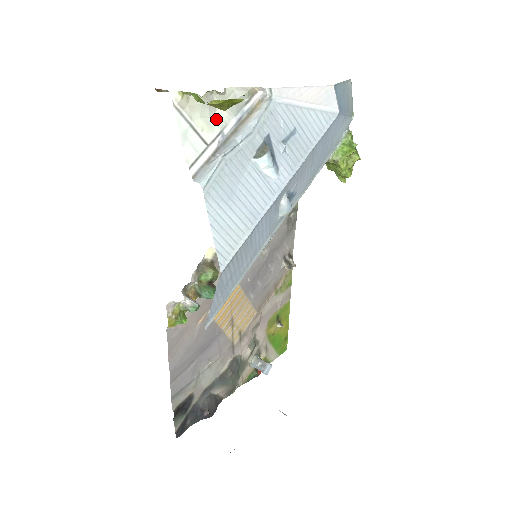
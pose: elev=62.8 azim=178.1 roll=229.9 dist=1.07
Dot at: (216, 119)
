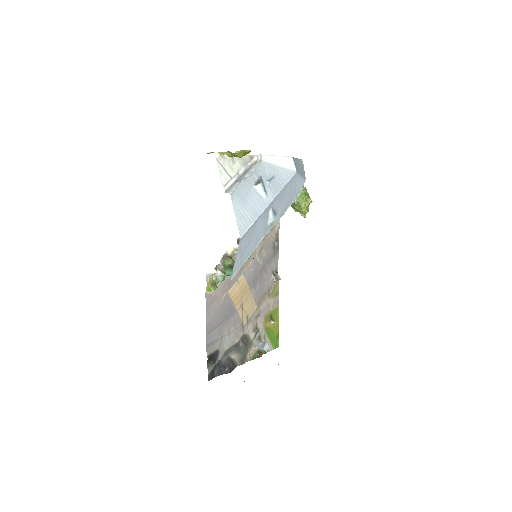
Dot at: (235, 167)
